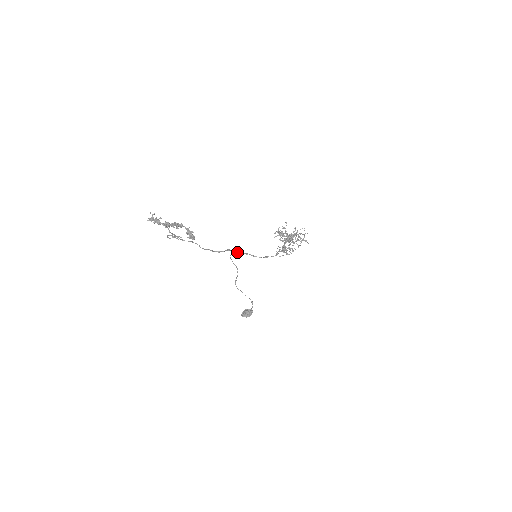
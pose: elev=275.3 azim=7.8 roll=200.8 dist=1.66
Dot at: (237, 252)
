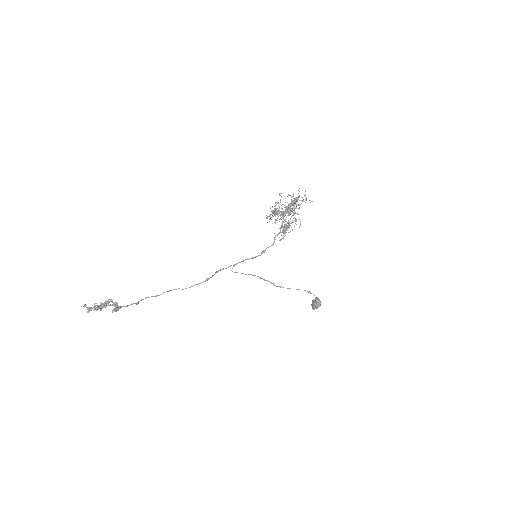
Dot at: (233, 265)
